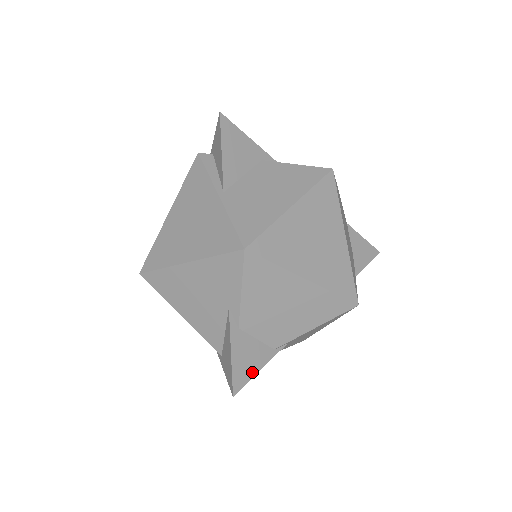
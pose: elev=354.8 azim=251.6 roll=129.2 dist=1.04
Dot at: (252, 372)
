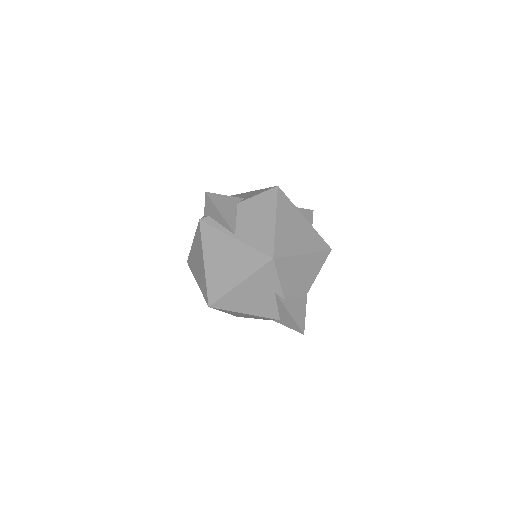
Dot at: (303, 317)
